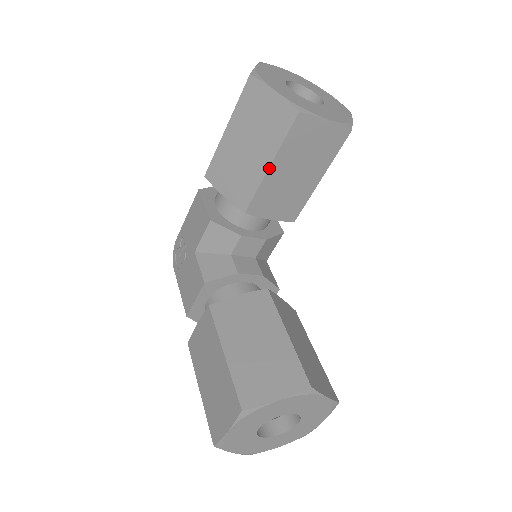
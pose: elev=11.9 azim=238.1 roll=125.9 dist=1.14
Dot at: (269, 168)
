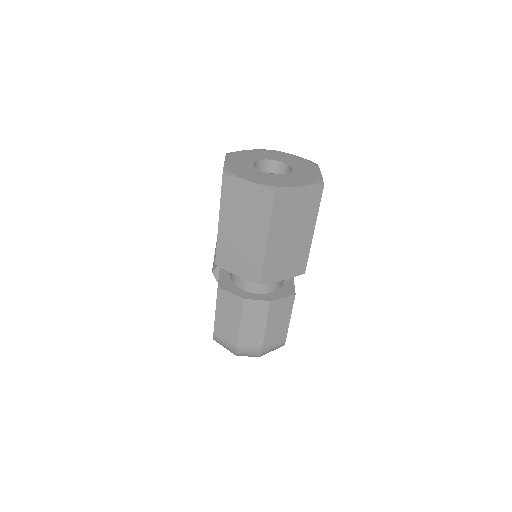
Dot at: occluded
